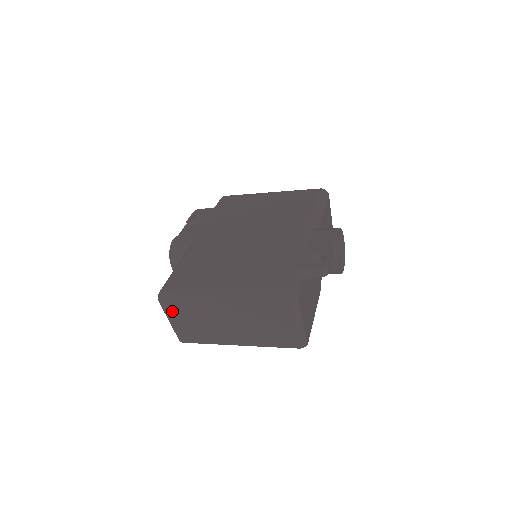
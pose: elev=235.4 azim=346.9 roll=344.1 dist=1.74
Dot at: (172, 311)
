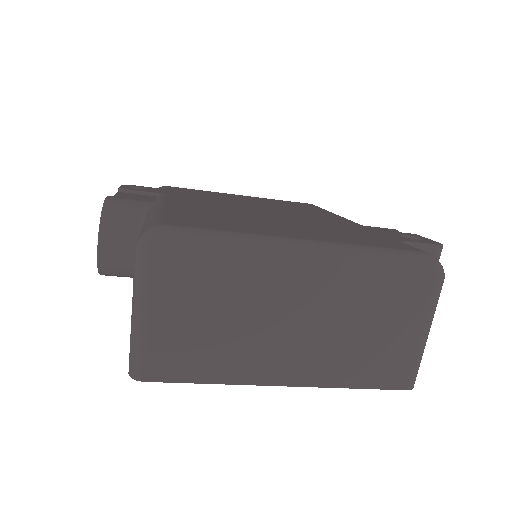
Dot at: (167, 281)
